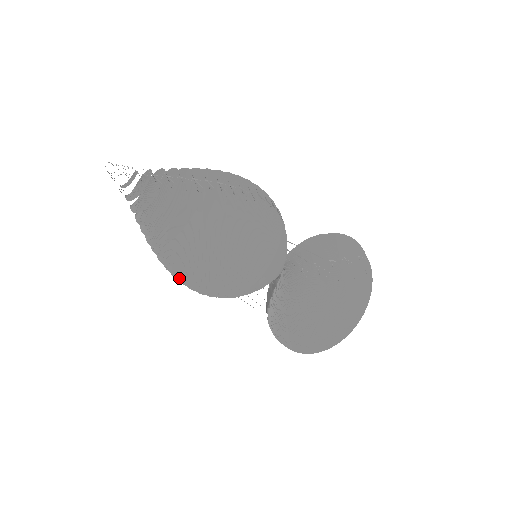
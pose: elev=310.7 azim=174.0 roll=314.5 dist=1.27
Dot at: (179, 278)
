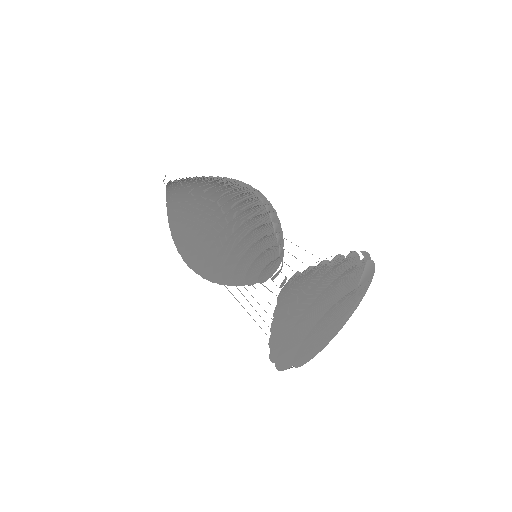
Dot at: (179, 250)
